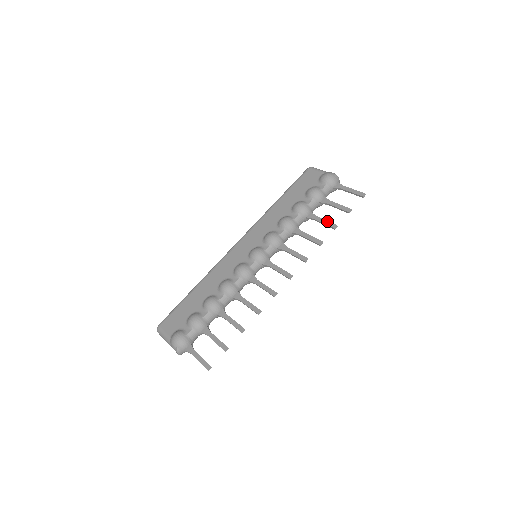
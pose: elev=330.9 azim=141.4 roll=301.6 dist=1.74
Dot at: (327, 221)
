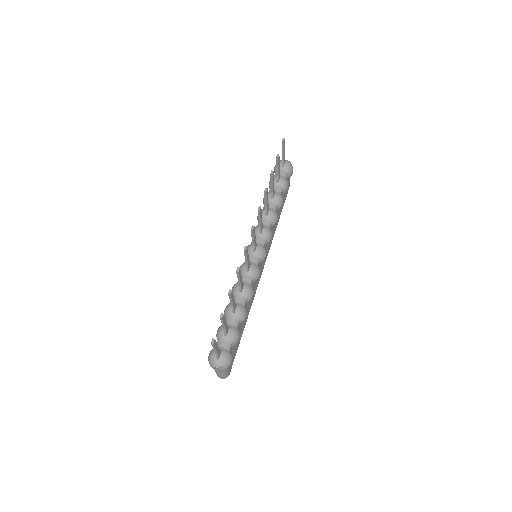
Dot at: occluded
